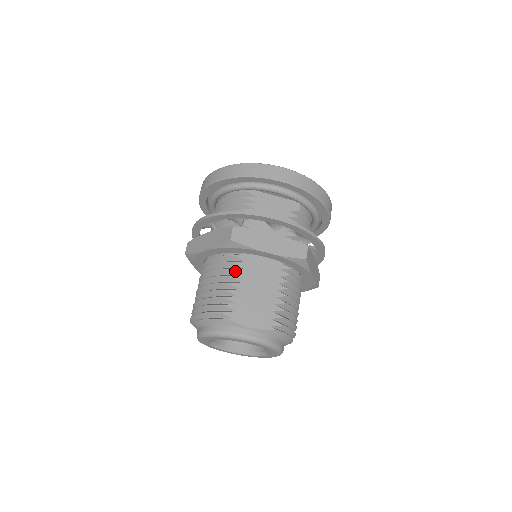
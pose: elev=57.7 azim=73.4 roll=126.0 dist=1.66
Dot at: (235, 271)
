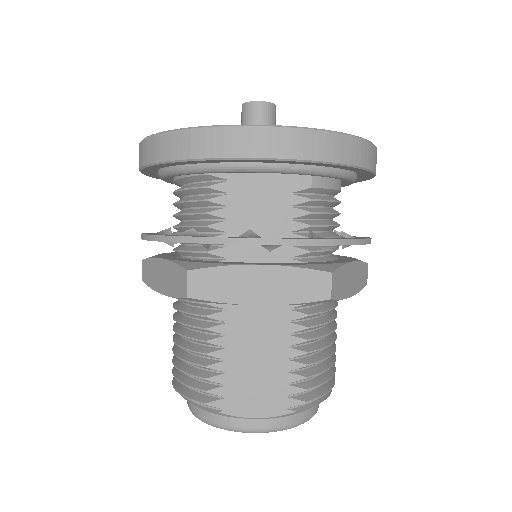
Dot at: (213, 331)
